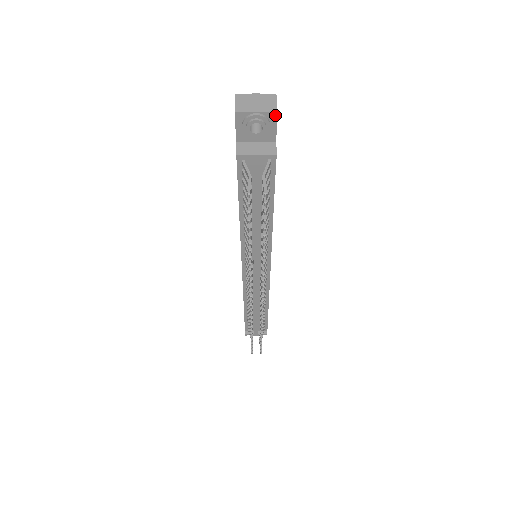
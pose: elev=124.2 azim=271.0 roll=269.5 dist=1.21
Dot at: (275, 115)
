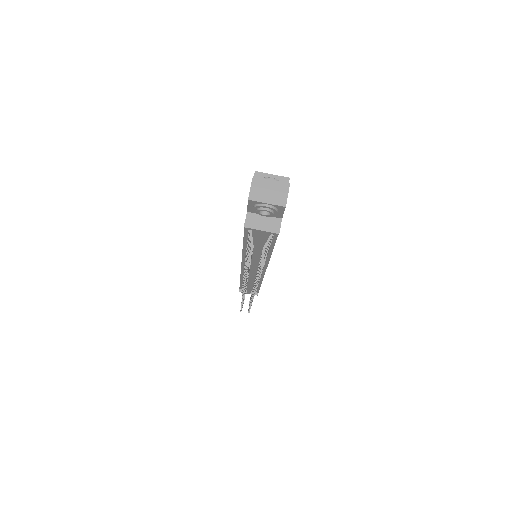
Dot at: (283, 208)
